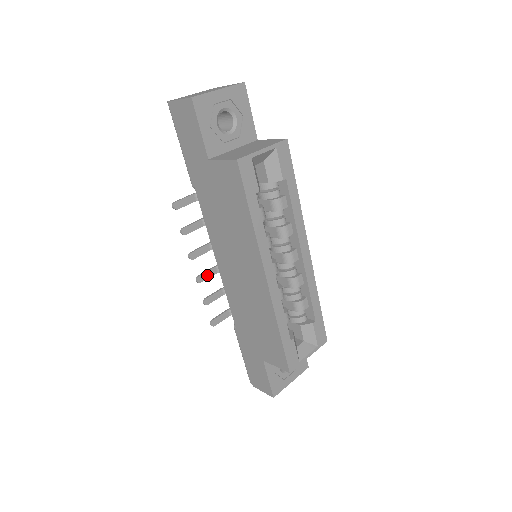
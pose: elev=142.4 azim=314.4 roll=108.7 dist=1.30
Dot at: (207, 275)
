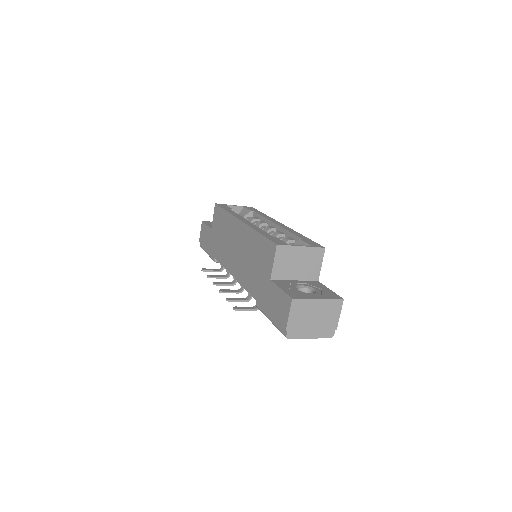
Dot at: (229, 291)
